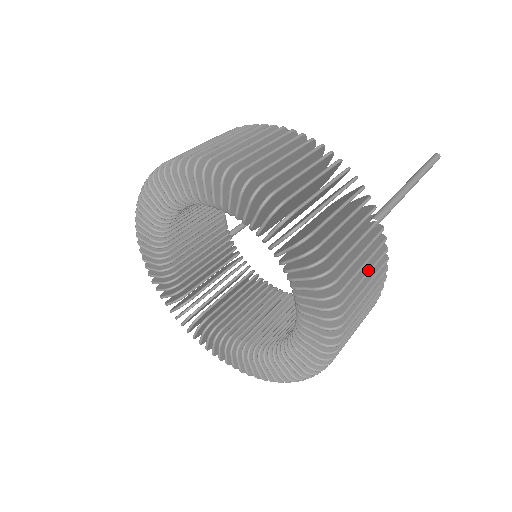
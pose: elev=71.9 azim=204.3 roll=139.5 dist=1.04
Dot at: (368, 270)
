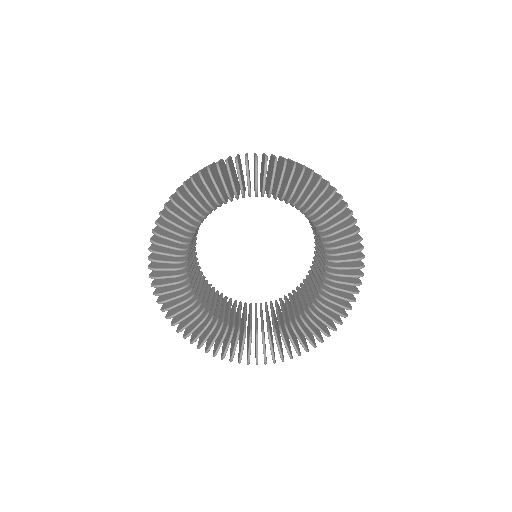
Dot at: occluded
